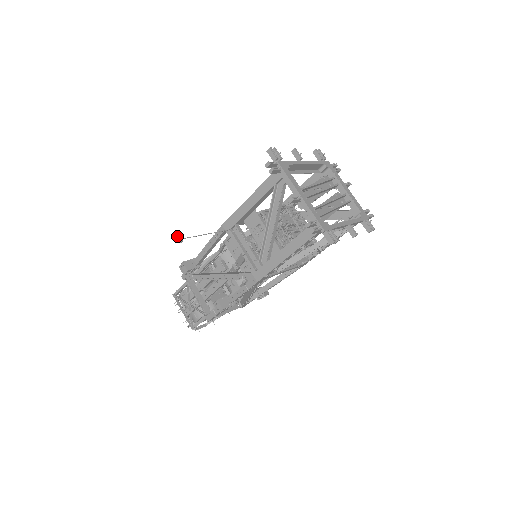
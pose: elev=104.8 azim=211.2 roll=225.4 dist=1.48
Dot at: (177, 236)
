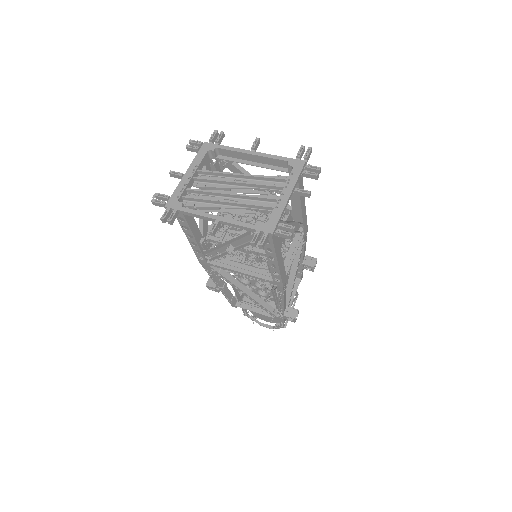
Dot at: (155, 193)
